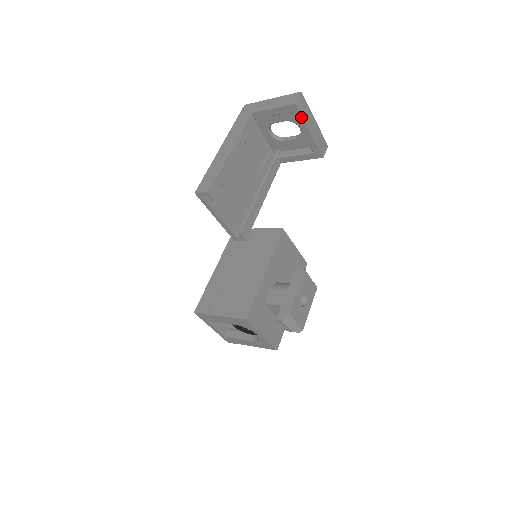
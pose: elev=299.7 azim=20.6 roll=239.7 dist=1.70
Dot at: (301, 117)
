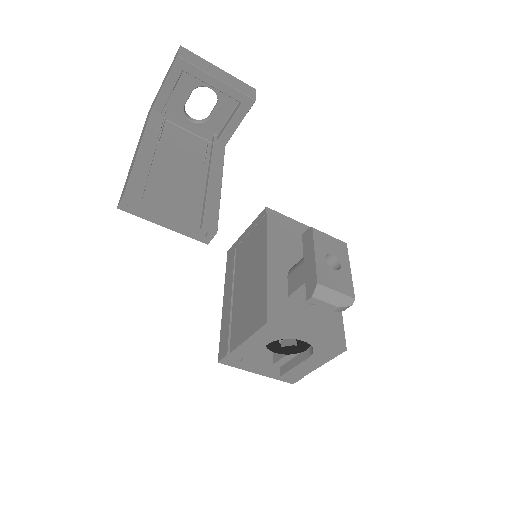
Dot at: (195, 68)
